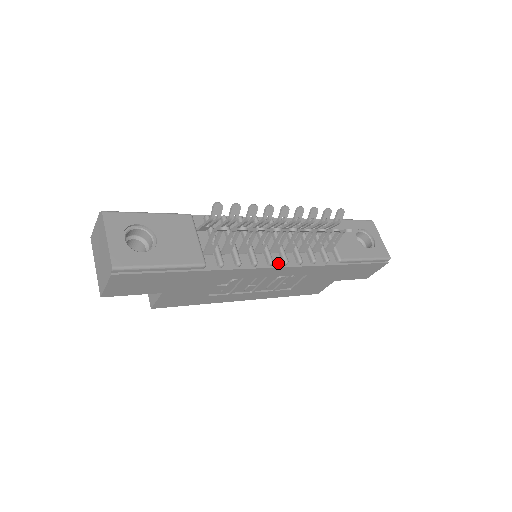
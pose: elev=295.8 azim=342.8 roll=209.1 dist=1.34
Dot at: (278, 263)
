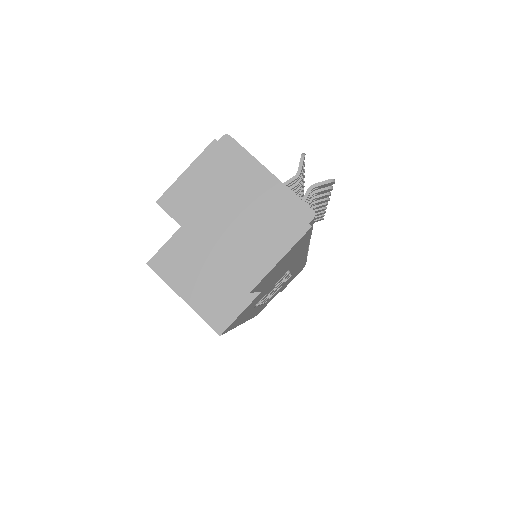
Dot at: occluded
